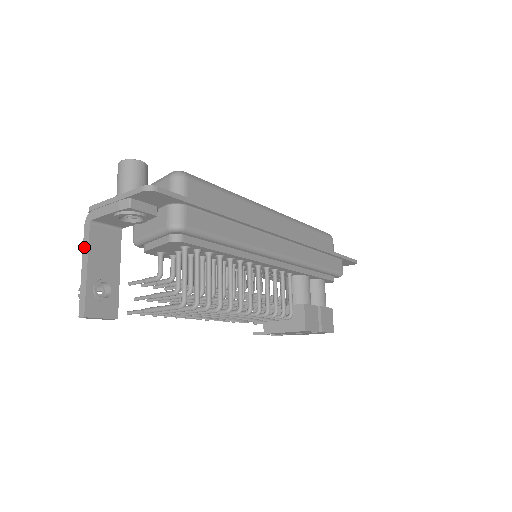
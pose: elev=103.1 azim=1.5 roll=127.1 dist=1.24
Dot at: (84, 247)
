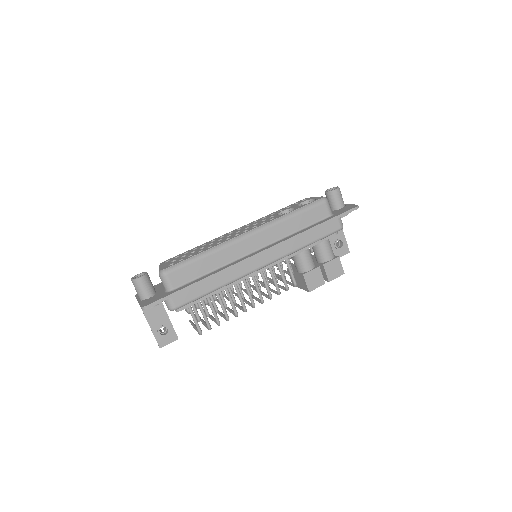
Dot at: (144, 315)
